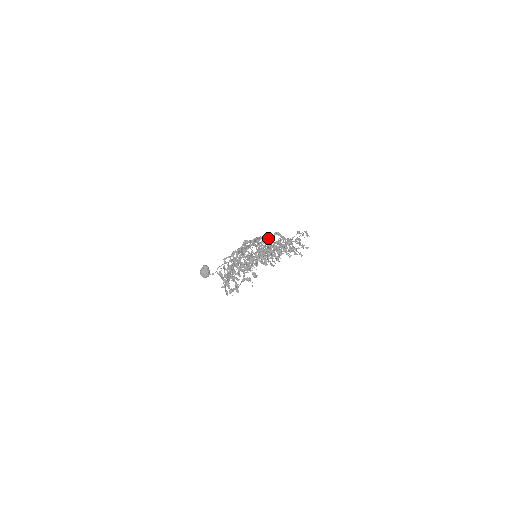
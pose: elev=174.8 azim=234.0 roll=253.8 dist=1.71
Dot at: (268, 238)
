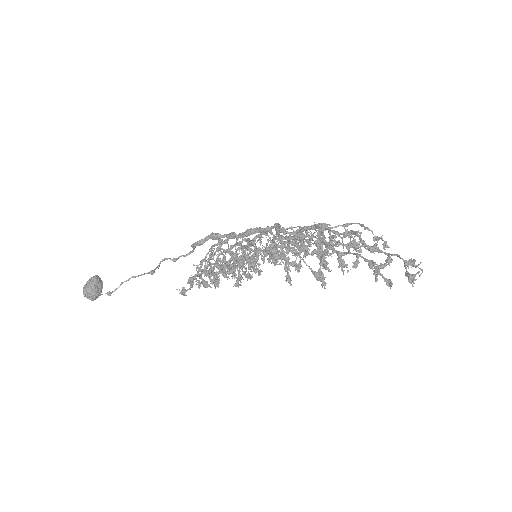
Dot at: (265, 232)
